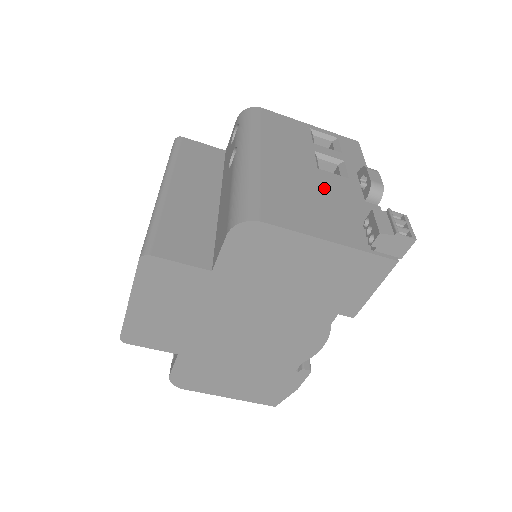
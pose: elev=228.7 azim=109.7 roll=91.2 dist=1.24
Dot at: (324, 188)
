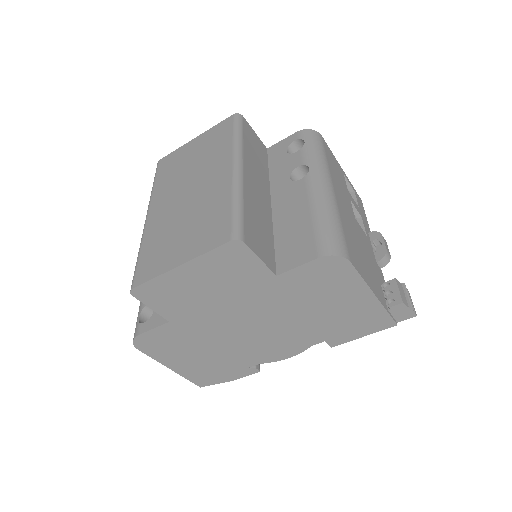
Dot at: (362, 241)
